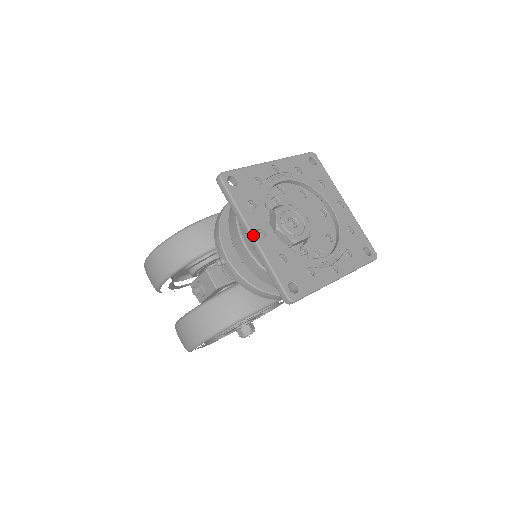
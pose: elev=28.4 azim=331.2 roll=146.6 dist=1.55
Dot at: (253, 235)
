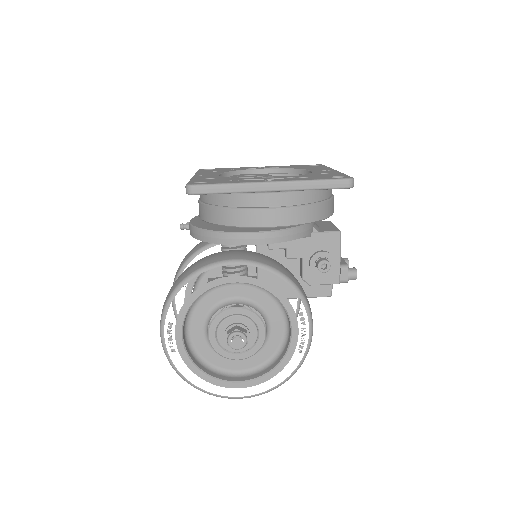
Dot at: occluded
